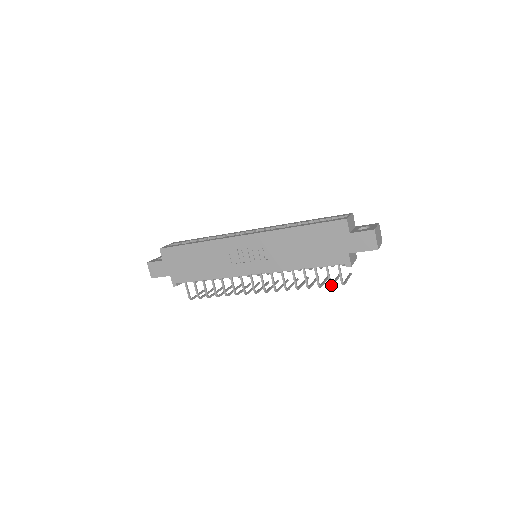
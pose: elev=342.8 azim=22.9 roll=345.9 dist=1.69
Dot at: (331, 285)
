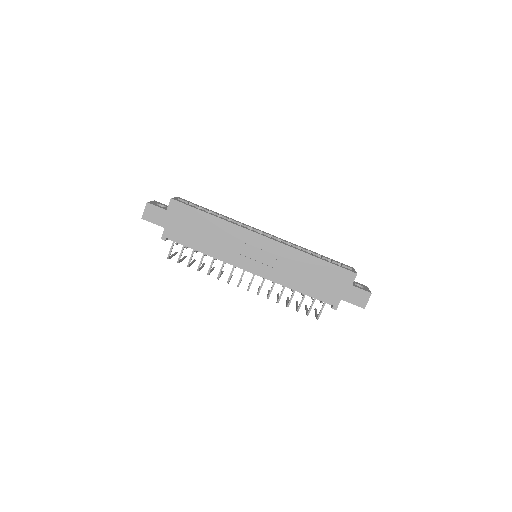
Dot at: (308, 314)
